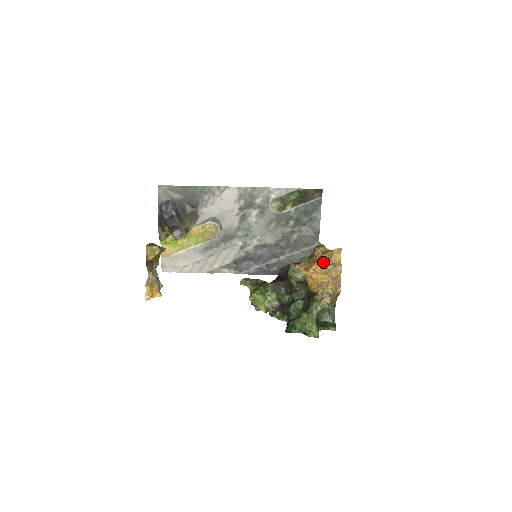
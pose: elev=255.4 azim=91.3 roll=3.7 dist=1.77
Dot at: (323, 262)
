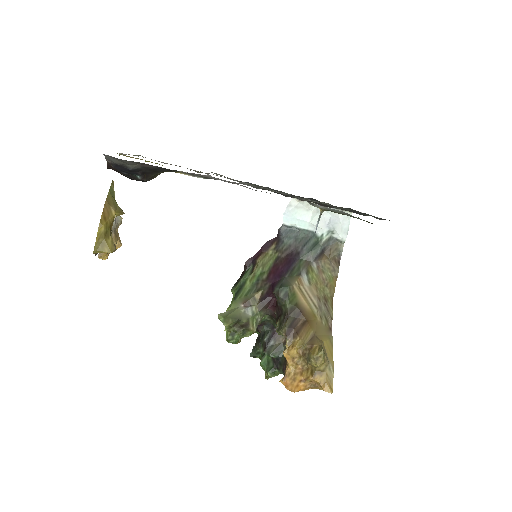
Dot at: (306, 388)
